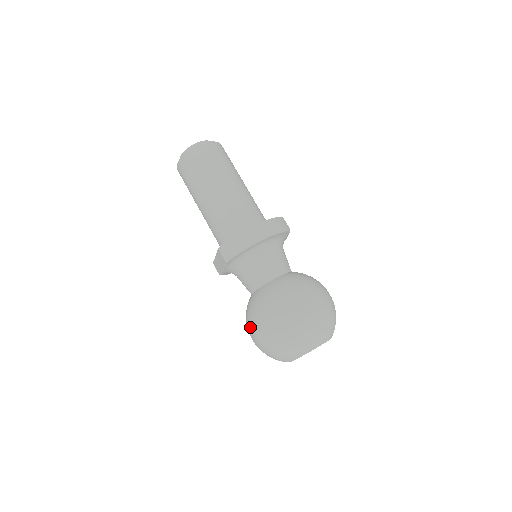
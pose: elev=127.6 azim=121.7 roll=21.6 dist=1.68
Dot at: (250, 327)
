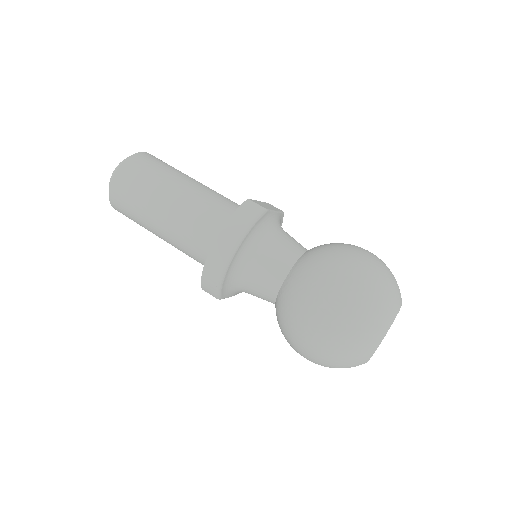
Dot at: occluded
